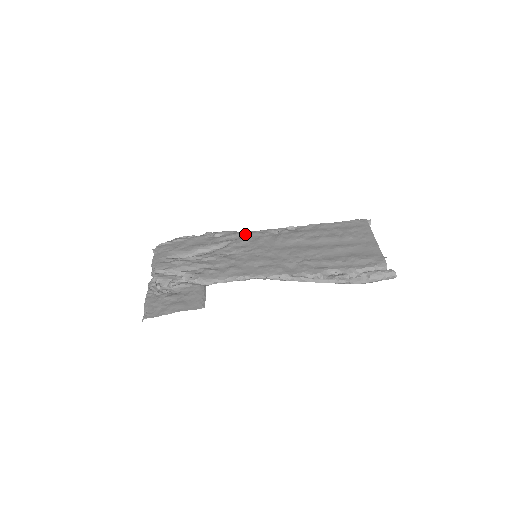
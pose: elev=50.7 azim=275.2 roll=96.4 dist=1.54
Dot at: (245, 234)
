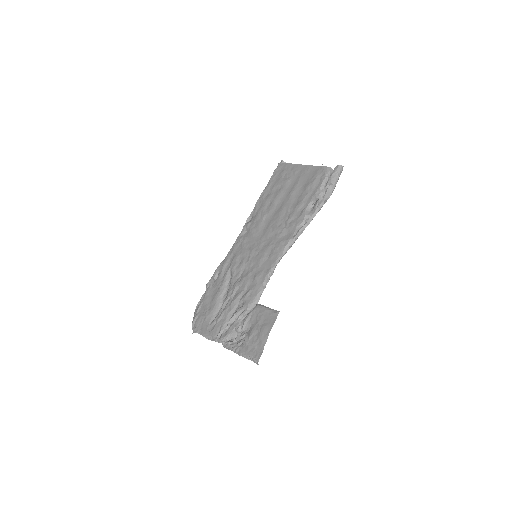
Dot at: (230, 255)
